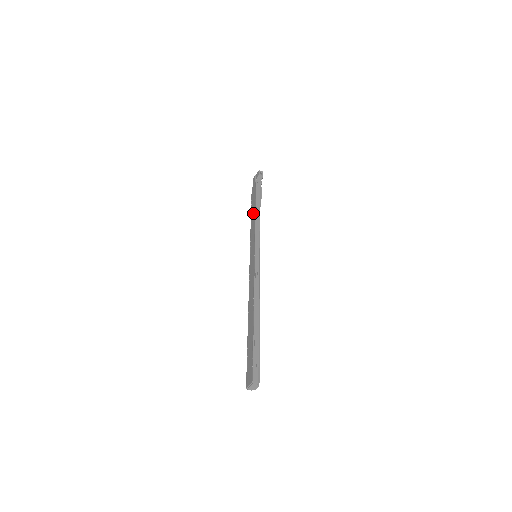
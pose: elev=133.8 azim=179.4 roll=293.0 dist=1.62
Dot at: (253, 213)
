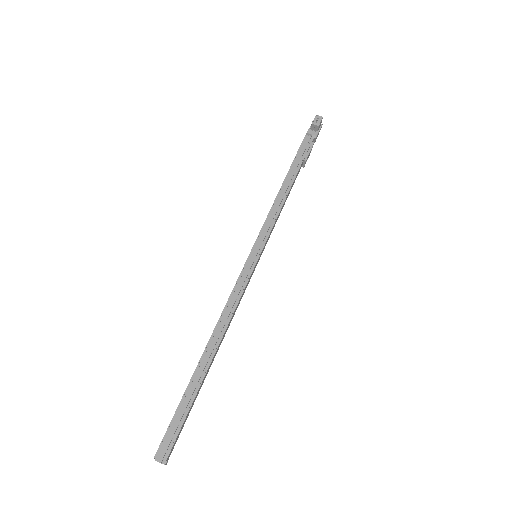
Dot at: occluded
